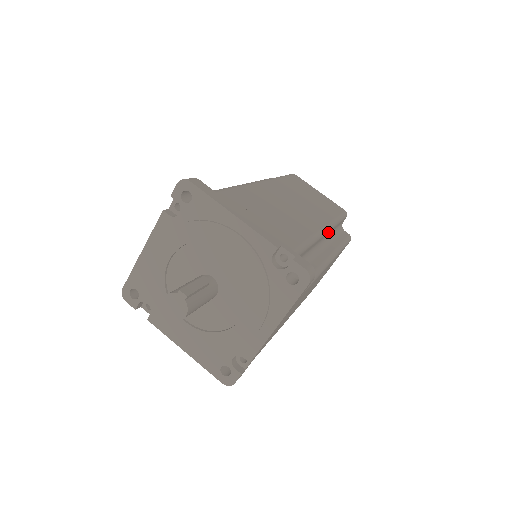
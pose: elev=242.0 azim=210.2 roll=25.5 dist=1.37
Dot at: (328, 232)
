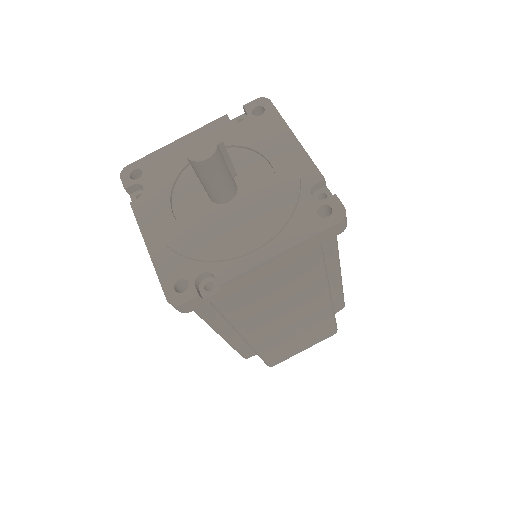
Dot at: (337, 277)
